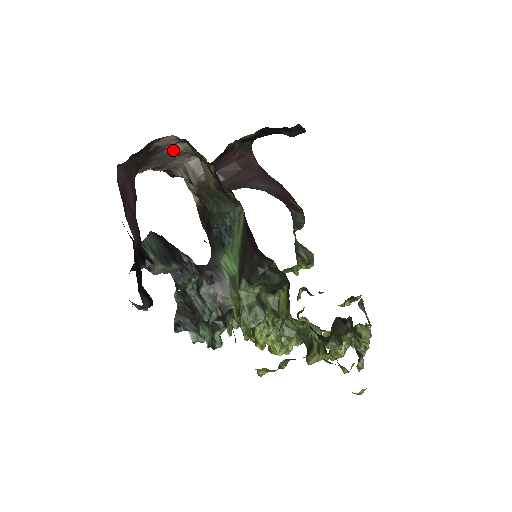
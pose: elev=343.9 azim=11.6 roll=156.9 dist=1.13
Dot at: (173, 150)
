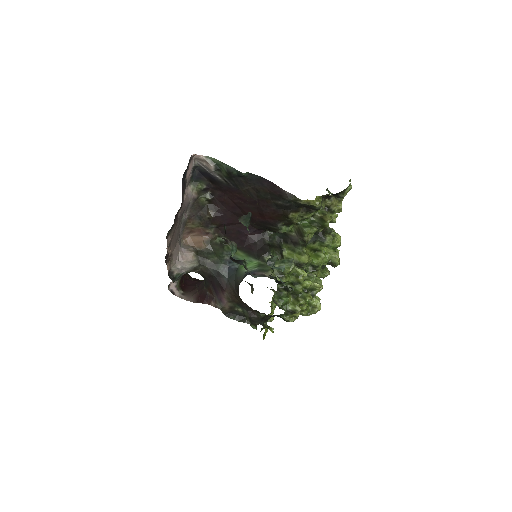
Dot at: (187, 195)
